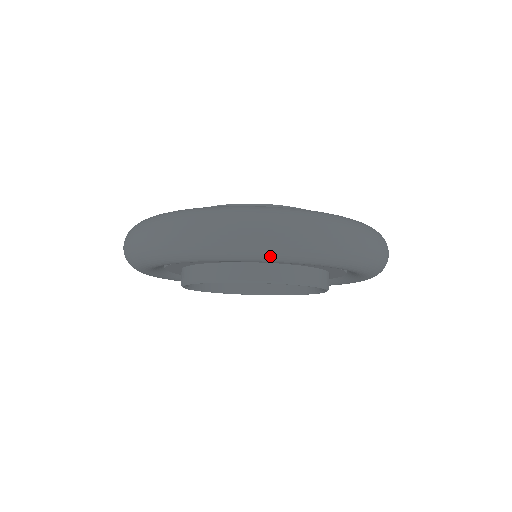
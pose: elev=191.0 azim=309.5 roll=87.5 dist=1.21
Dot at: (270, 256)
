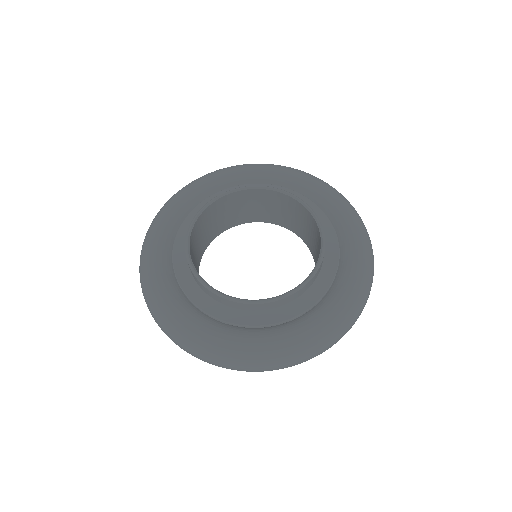
Dot at: occluded
